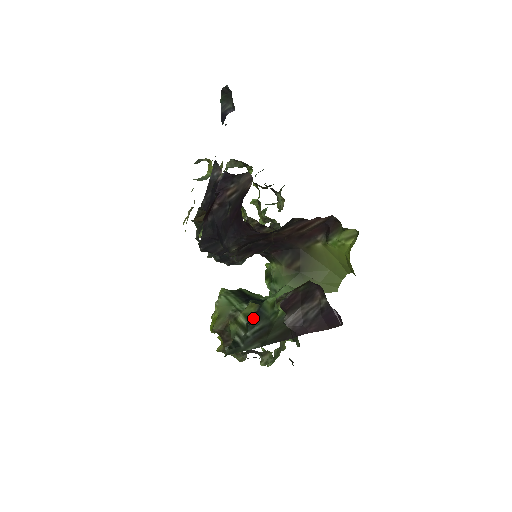
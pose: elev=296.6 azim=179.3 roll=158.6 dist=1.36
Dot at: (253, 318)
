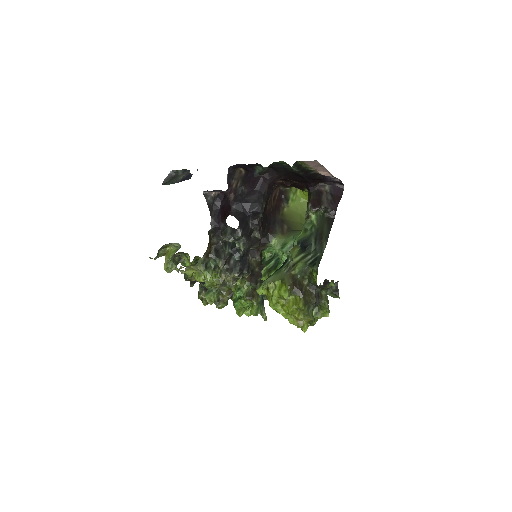
Dot at: (304, 245)
